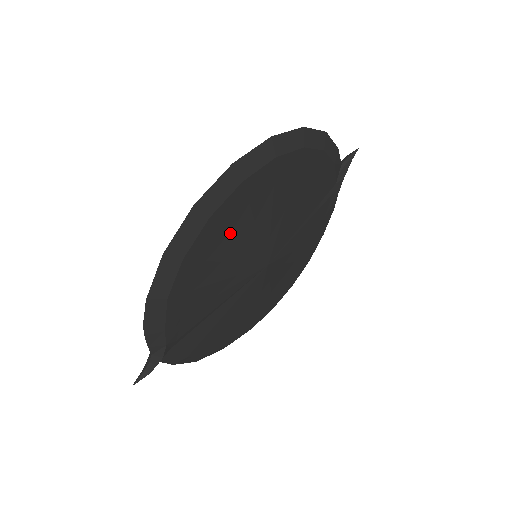
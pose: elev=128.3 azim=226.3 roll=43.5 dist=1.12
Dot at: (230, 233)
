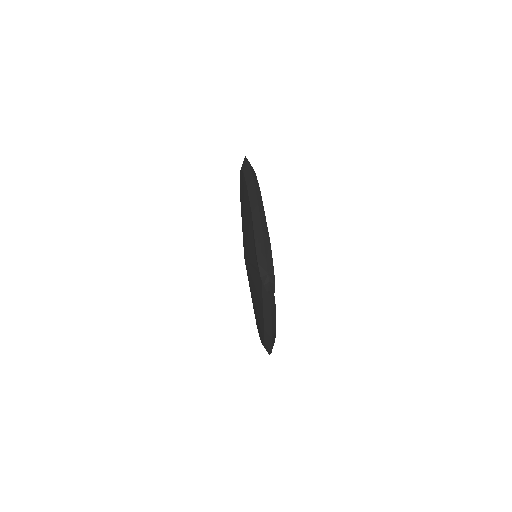
Dot at: occluded
